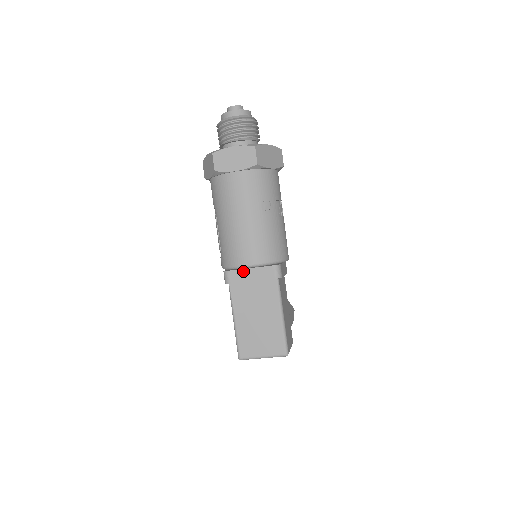
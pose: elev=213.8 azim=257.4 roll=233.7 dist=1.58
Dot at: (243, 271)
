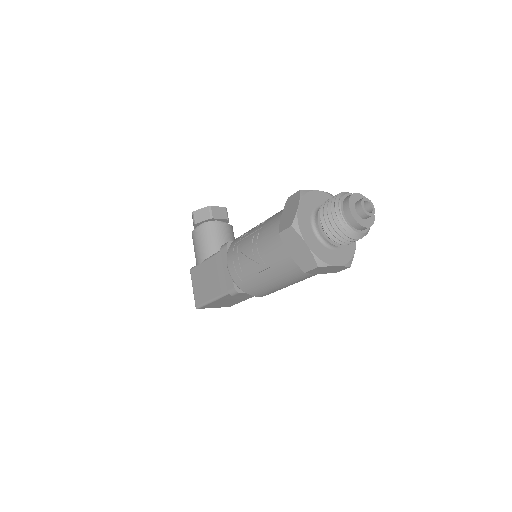
Dot at: occluded
